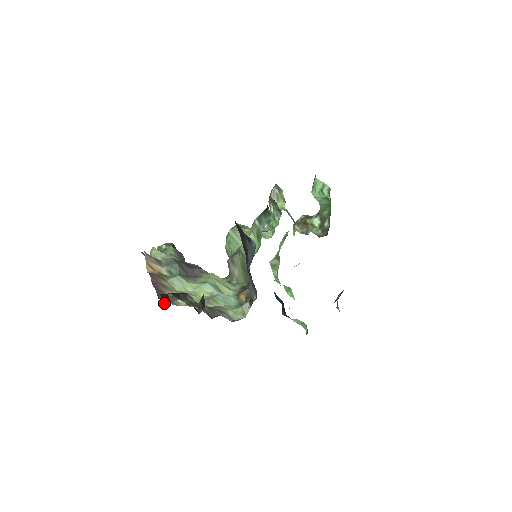
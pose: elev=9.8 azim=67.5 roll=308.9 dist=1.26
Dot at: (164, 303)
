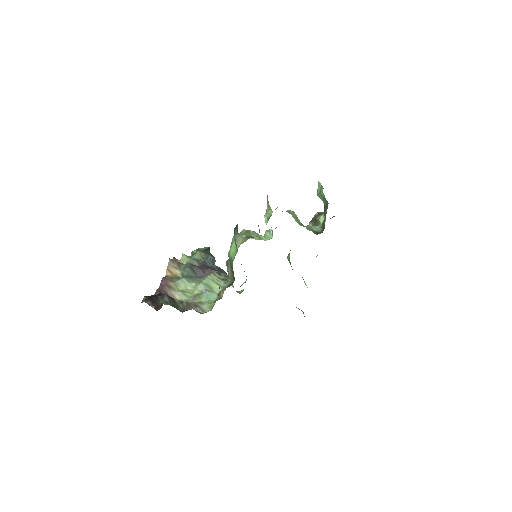
Dot at: occluded
